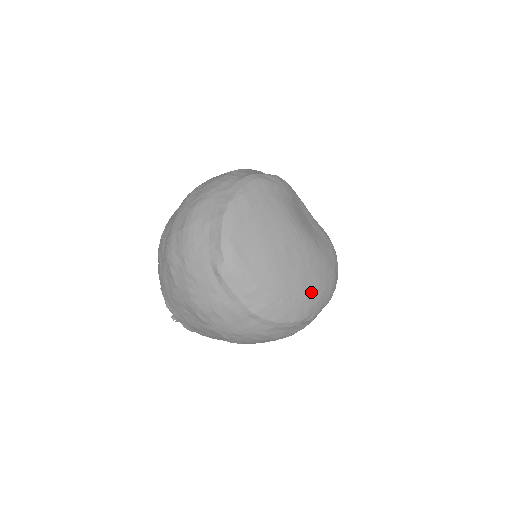
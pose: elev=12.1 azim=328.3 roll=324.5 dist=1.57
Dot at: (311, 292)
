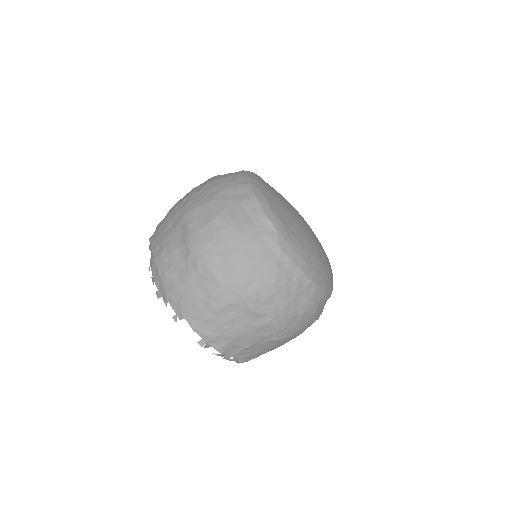
Dot at: (329, 263)
